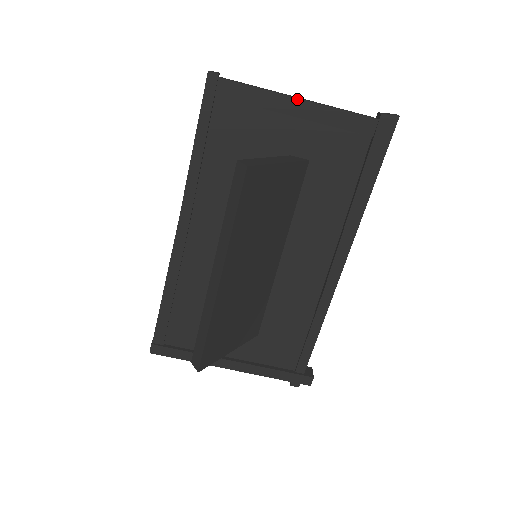
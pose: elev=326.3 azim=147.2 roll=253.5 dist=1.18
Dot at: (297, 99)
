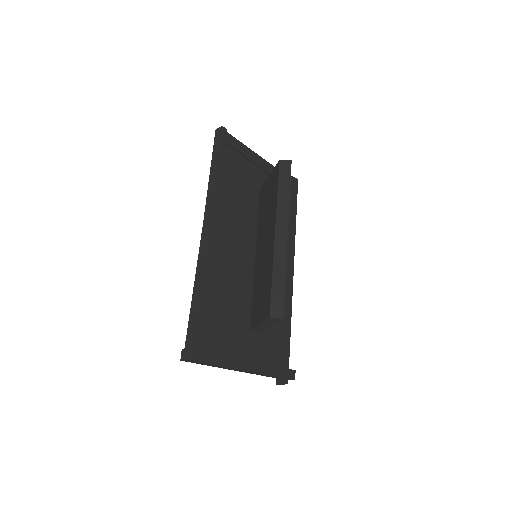
Dot at: (260, 157)
